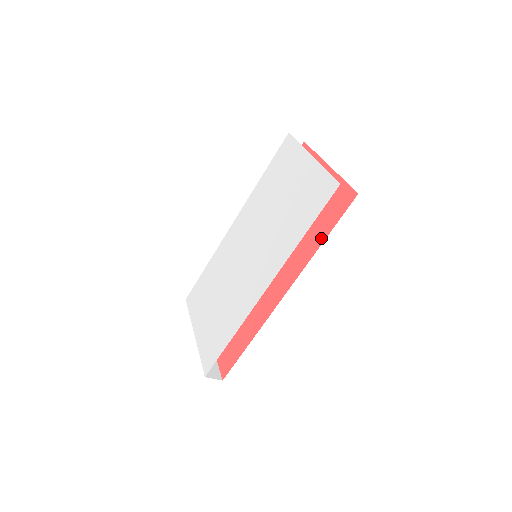
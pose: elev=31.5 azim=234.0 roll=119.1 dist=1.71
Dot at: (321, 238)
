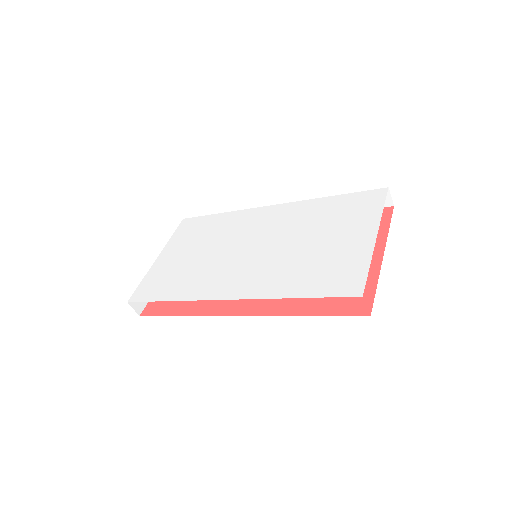
Dot at: (308, 310)
